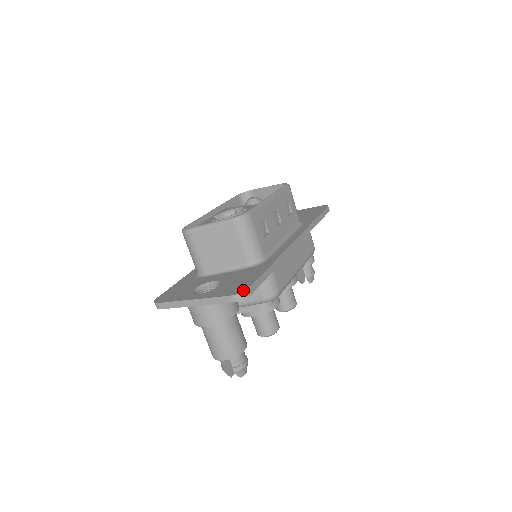
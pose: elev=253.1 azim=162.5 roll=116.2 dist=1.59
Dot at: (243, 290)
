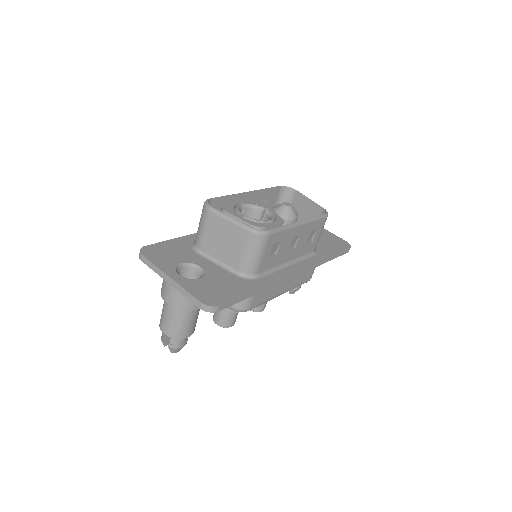
Dot at: (214, 304)
